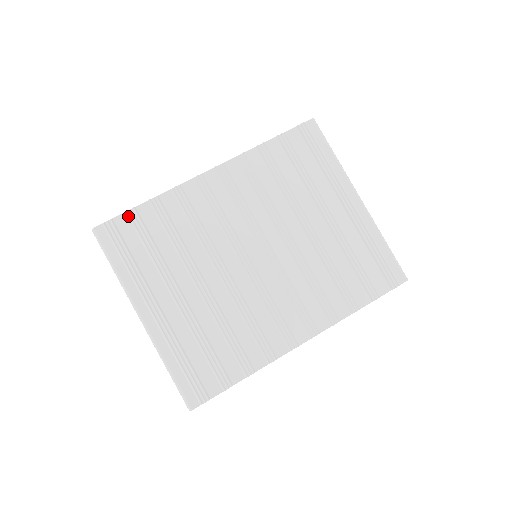
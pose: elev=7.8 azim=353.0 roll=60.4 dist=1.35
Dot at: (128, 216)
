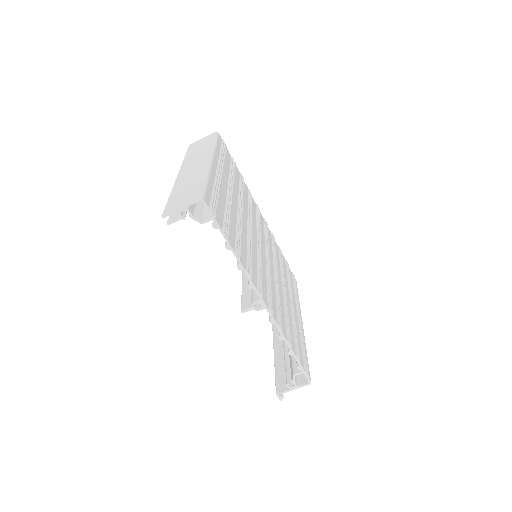
Dot at: (232, 158)
